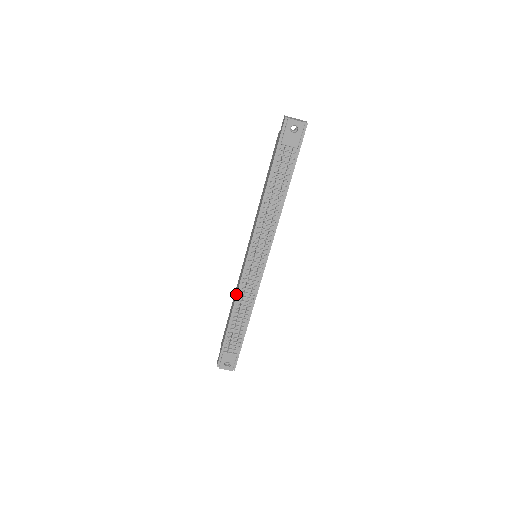
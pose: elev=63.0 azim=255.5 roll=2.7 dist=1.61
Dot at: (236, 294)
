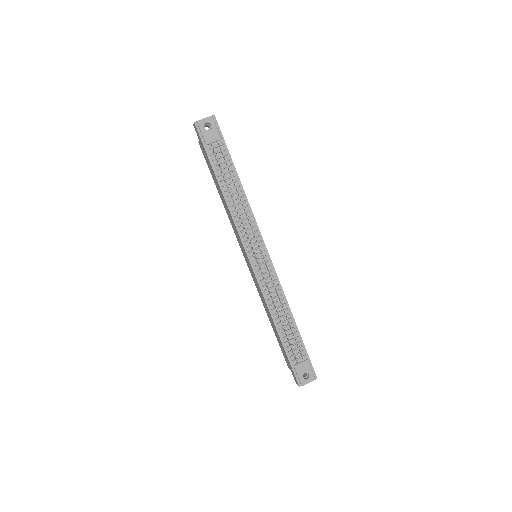
Dot at: (264, 301)
